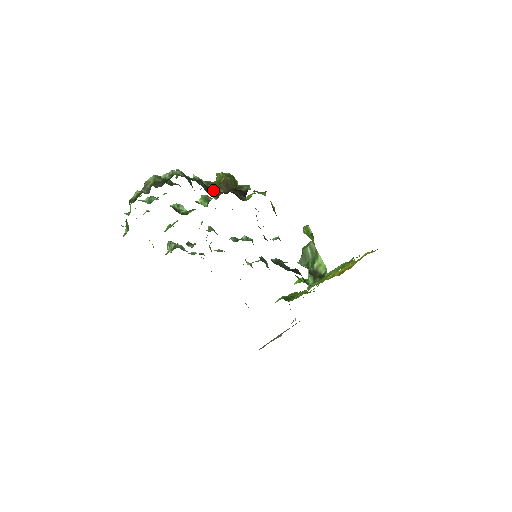
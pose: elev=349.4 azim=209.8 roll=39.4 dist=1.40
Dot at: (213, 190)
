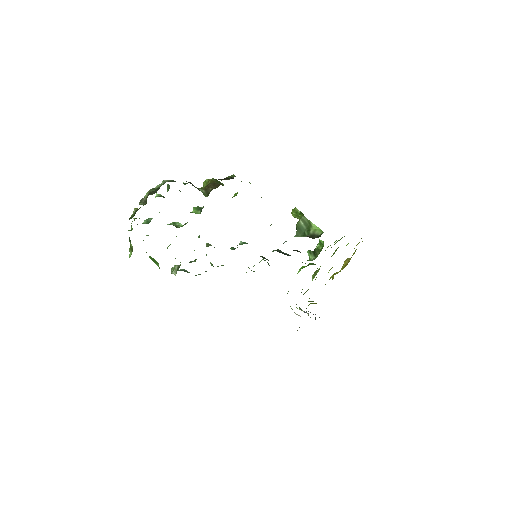
Dot at: (203, 191)
